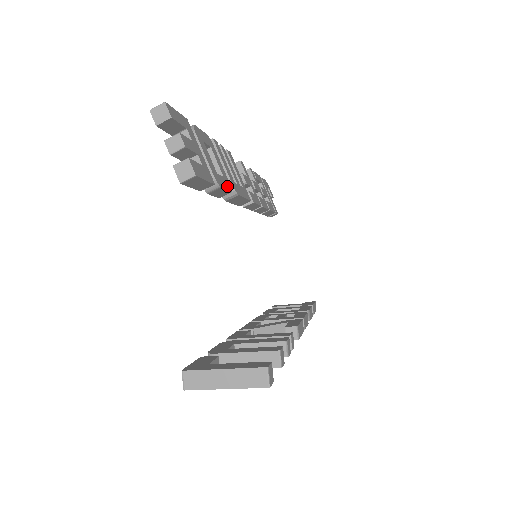
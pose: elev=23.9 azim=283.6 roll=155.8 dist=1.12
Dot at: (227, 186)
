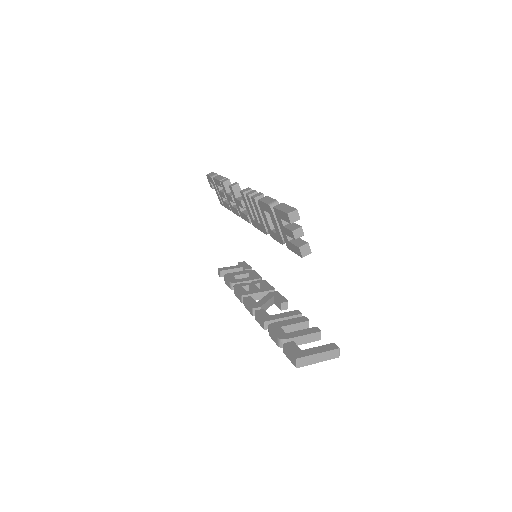
Dot at: occluded
